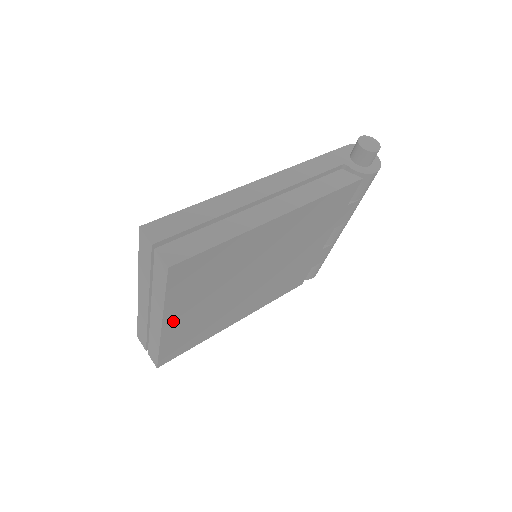
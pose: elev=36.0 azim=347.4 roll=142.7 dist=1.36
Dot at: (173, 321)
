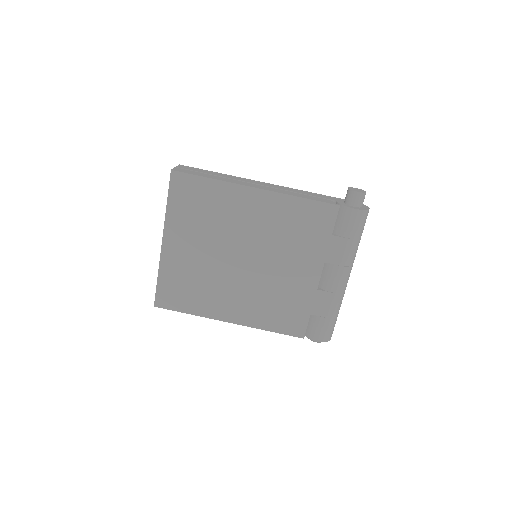
Dot at: (171, 244)
